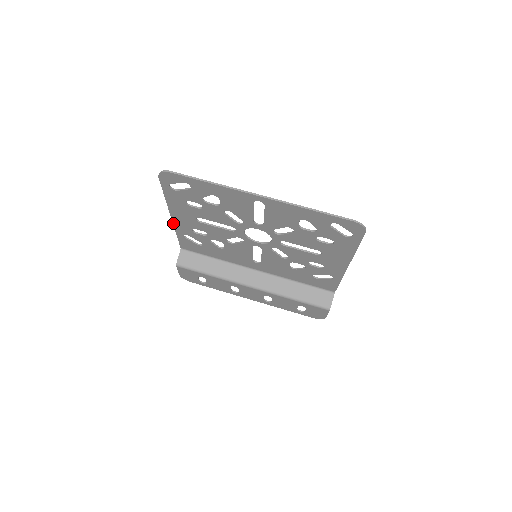
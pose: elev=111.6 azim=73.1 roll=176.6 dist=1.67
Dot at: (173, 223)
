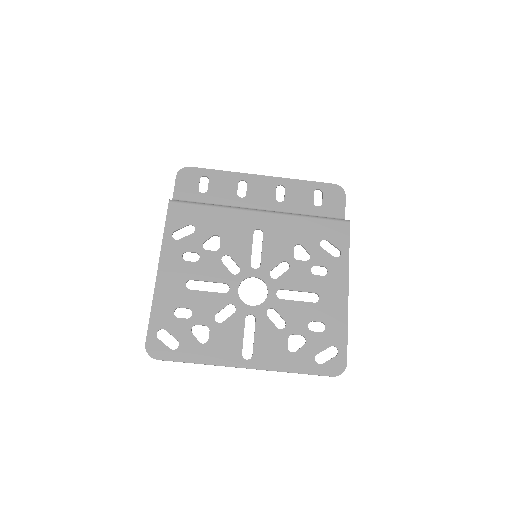
Dot at: (160, 258)
